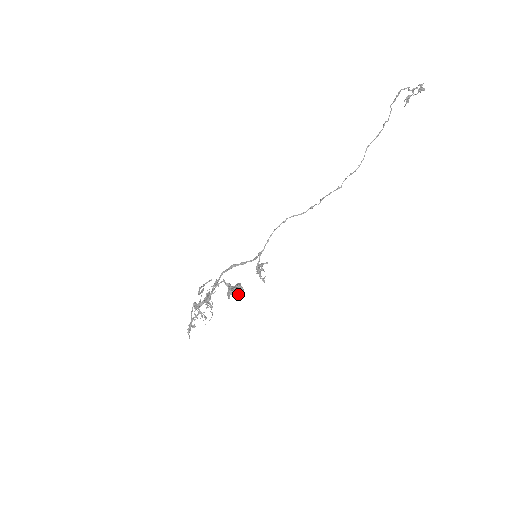
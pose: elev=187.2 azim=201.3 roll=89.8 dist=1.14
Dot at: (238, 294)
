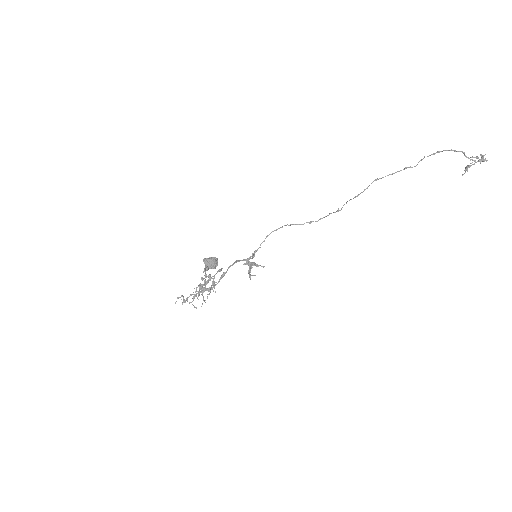
Dot at: (209, 263)
